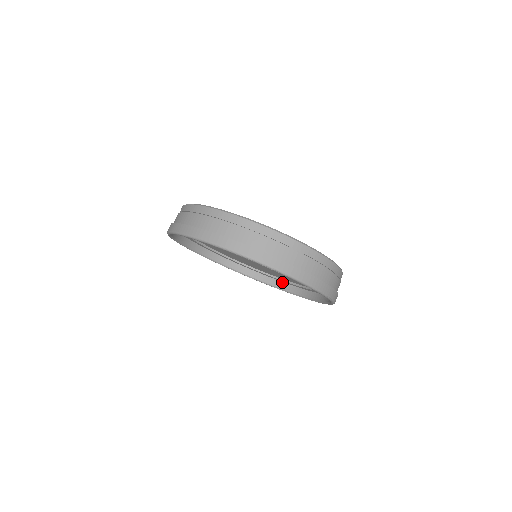
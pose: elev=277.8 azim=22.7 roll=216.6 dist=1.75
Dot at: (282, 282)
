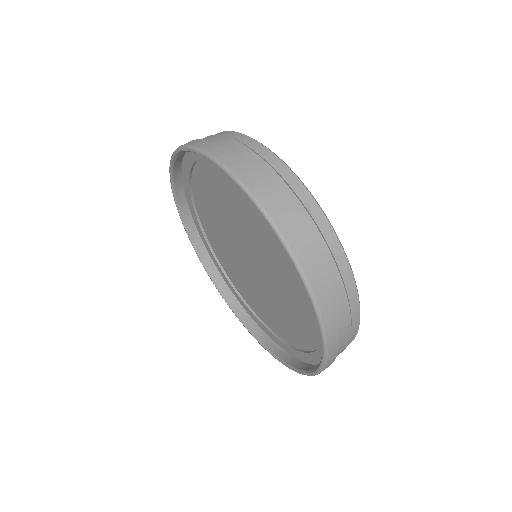
Dot at: occluded
